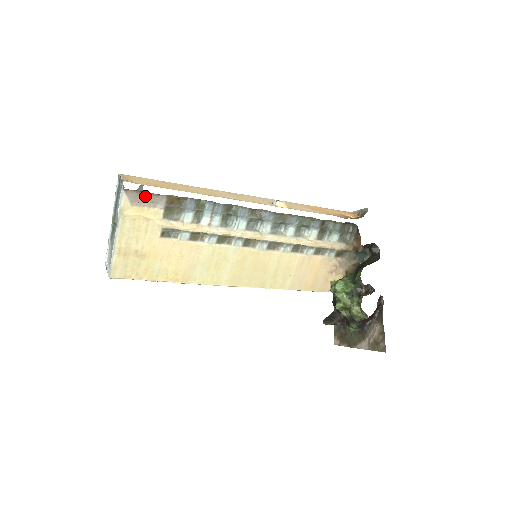
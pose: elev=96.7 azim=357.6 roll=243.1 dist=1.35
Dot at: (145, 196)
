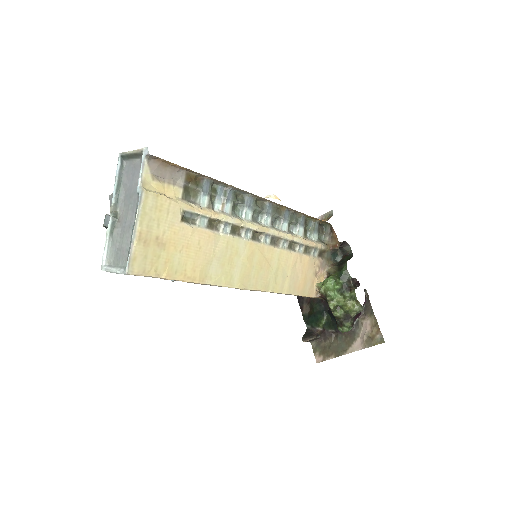
Dot at: (166, 169)
